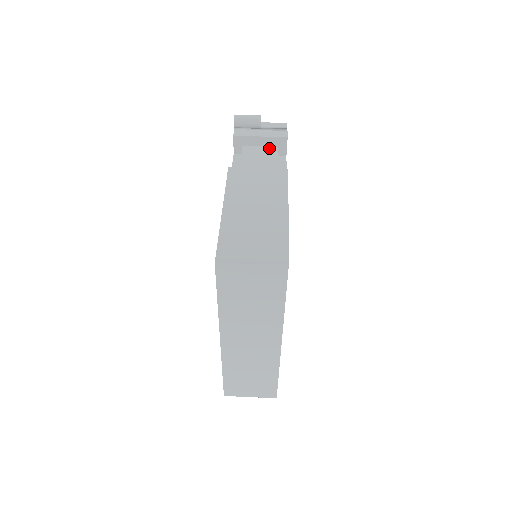
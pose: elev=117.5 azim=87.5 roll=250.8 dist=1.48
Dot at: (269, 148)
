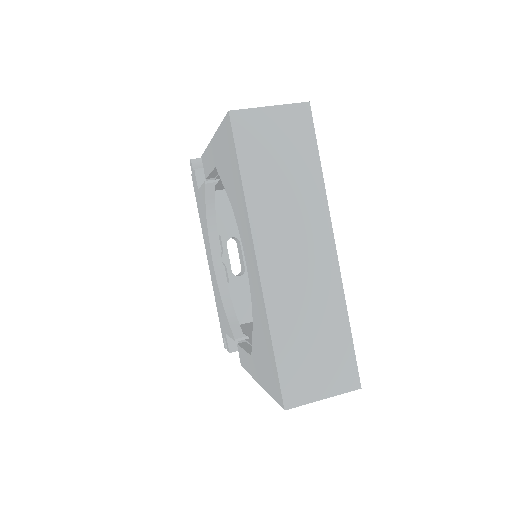
Dot at: occluded
